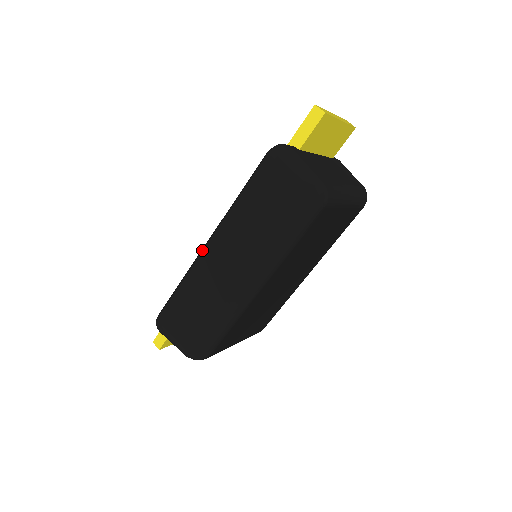
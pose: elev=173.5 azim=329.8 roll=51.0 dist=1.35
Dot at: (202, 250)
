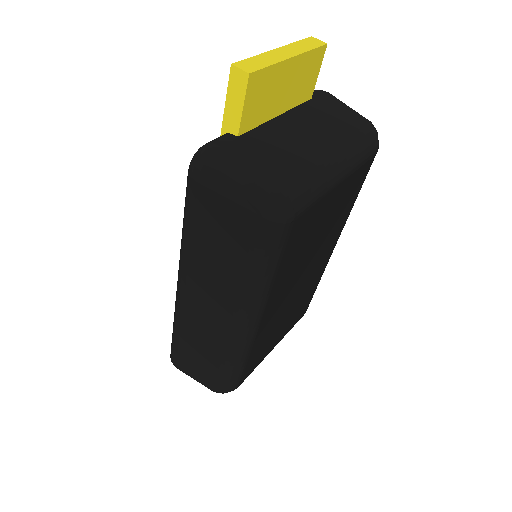
Dot at: (176, 291)
